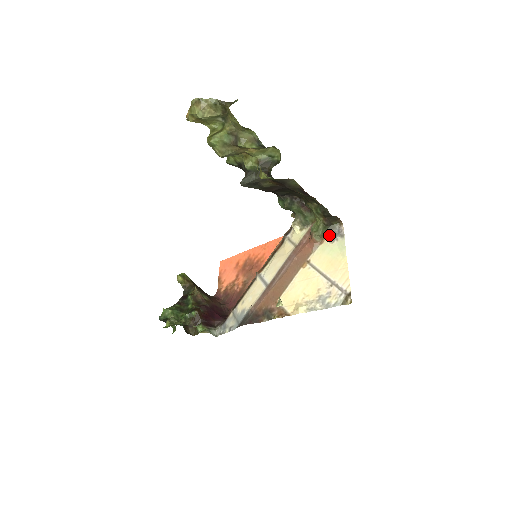
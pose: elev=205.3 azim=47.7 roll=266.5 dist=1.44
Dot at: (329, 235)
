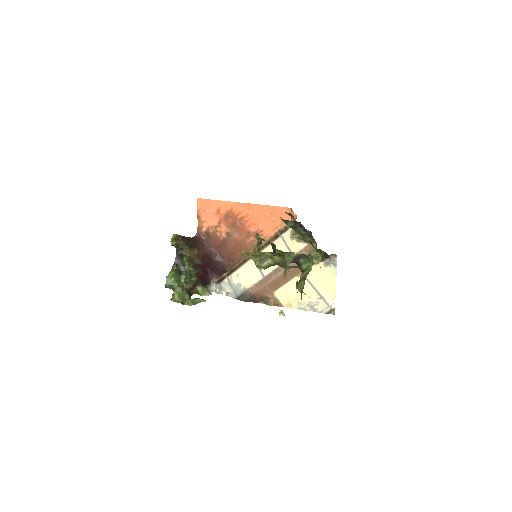
Dot at: (324, 261)
